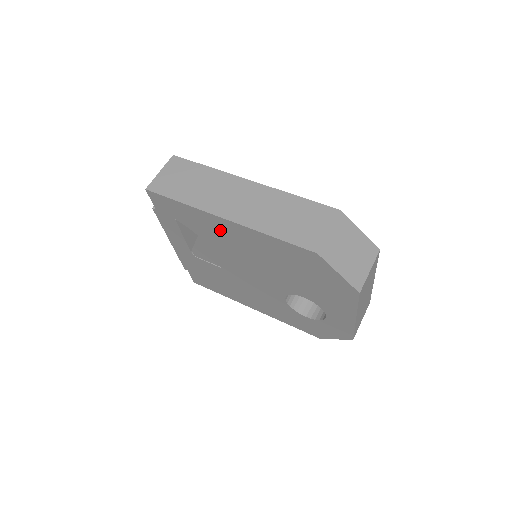
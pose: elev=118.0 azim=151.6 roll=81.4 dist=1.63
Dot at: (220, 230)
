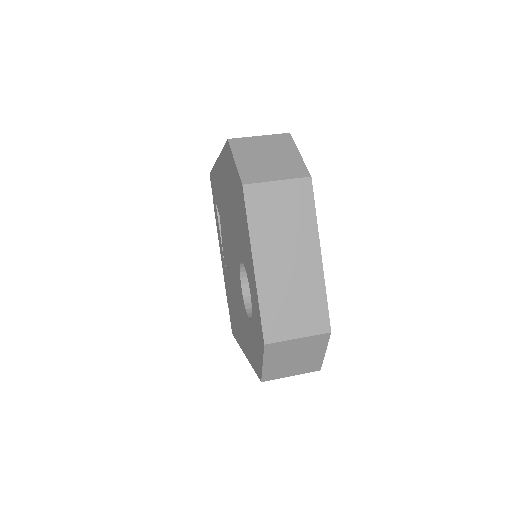
Dot at: (219, 186)
